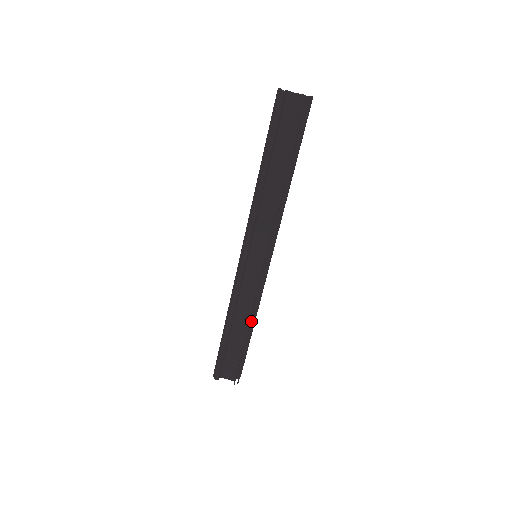
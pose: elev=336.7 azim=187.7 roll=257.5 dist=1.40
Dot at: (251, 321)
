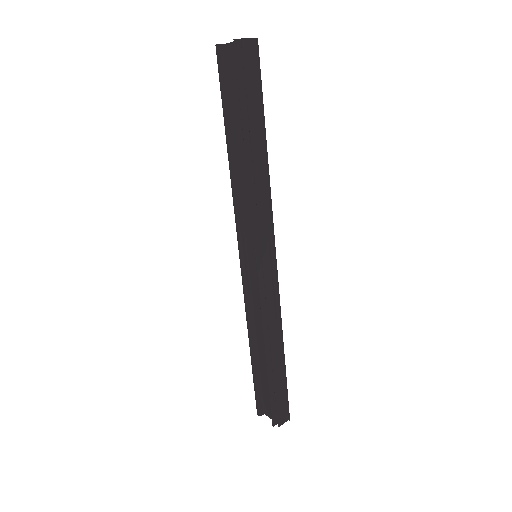
Dot at: (275, 343)
